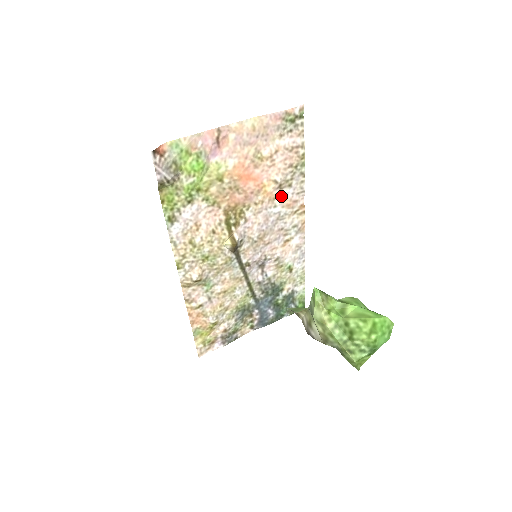
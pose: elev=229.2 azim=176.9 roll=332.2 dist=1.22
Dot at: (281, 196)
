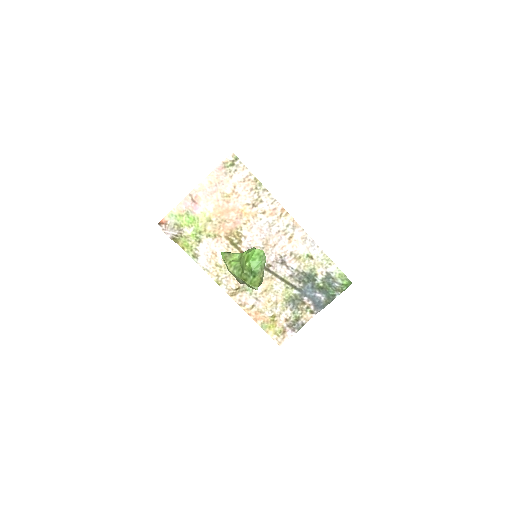
Dot at: (260, 211)
